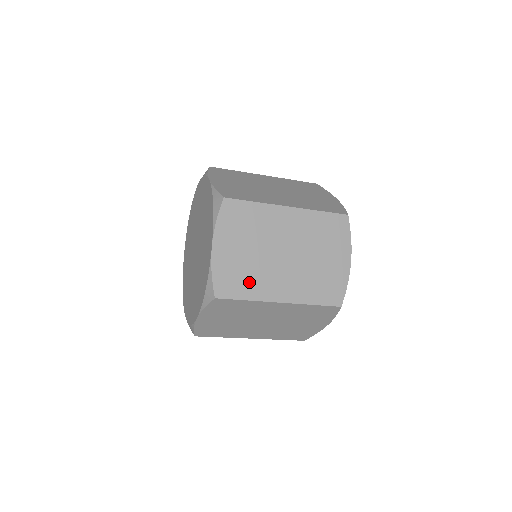
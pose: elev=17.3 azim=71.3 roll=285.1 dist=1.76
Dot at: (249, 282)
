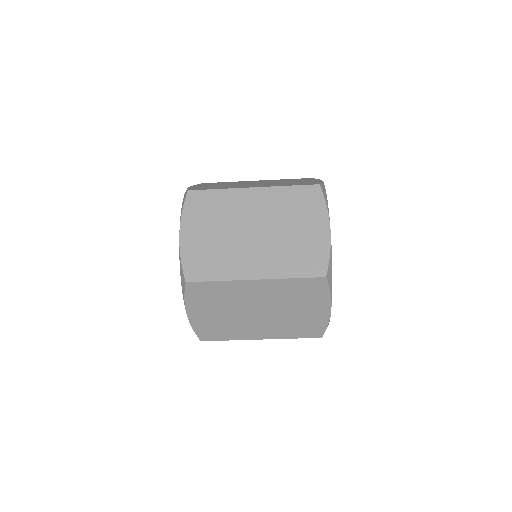
Dot at: (219, 263)
